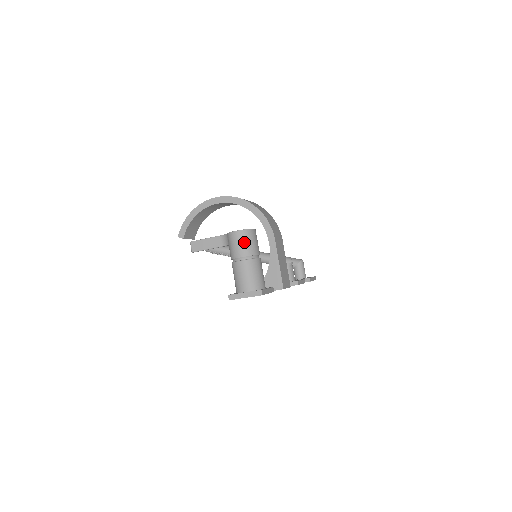
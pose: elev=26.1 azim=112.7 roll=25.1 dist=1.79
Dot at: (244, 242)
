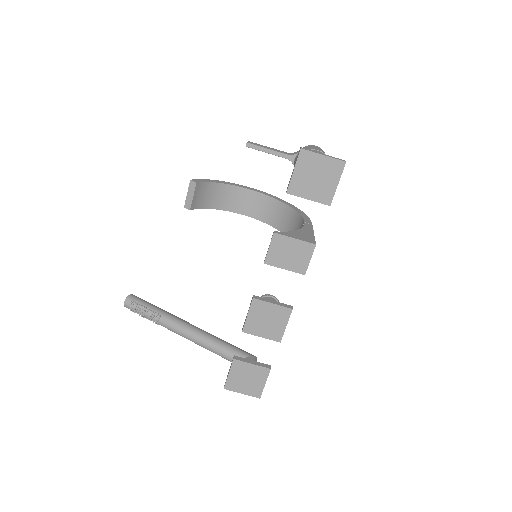
Dot at: (323, 151)
